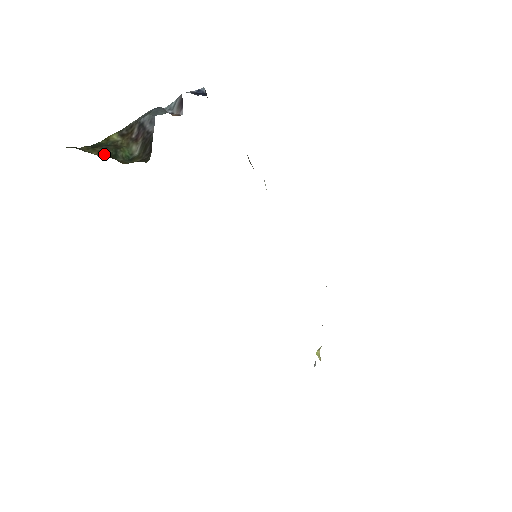
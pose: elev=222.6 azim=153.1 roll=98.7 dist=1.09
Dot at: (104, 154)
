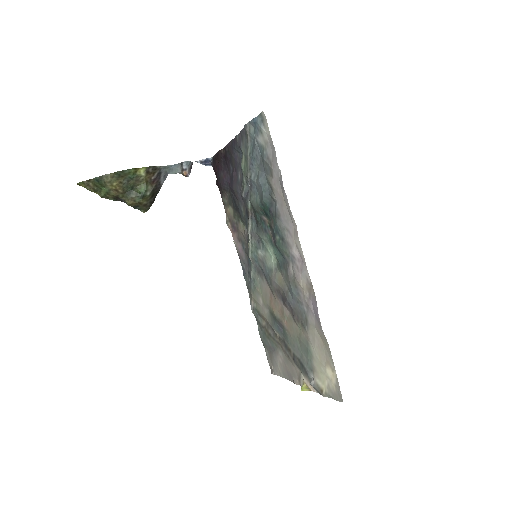
Dot at: (121, 187)
